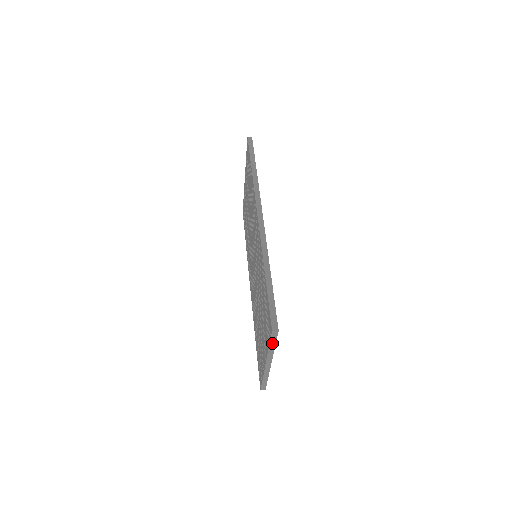
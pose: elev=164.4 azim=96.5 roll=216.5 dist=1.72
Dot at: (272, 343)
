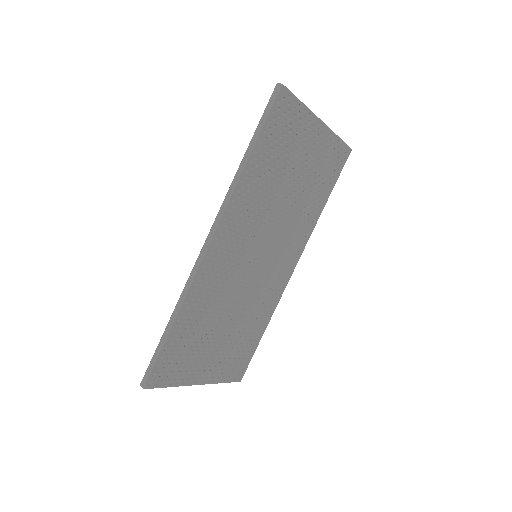
Dot at: (162, 385)
